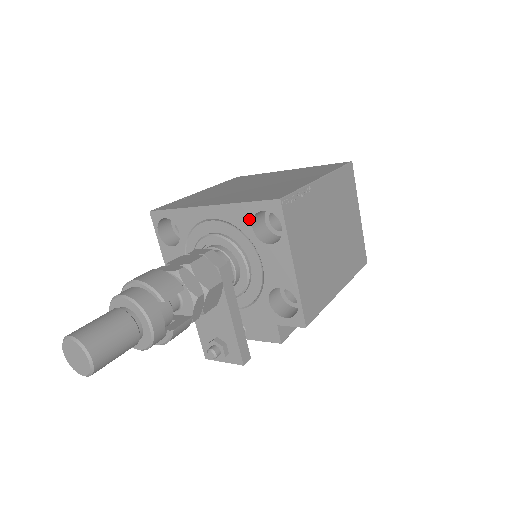
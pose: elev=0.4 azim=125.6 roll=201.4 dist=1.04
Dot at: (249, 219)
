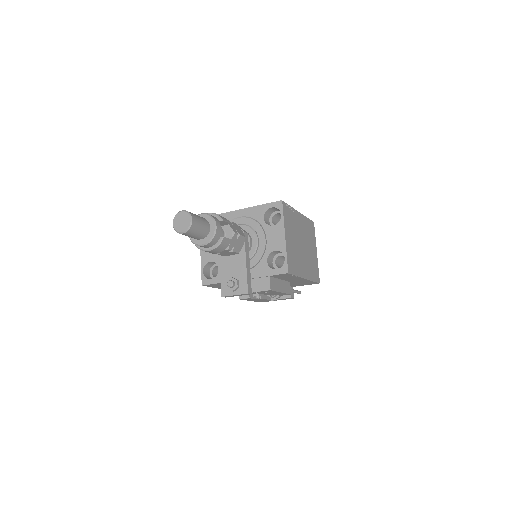
Dot at: (263, 213)
